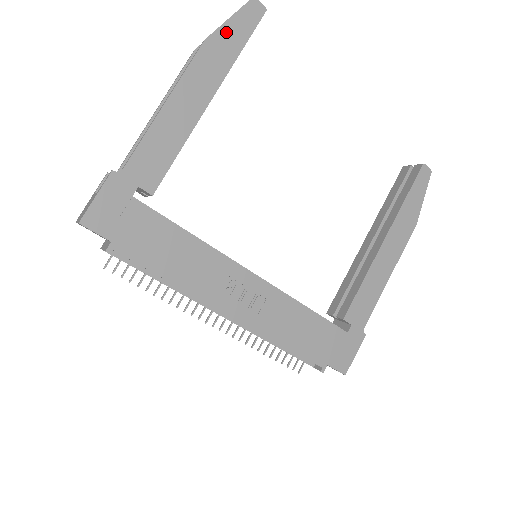
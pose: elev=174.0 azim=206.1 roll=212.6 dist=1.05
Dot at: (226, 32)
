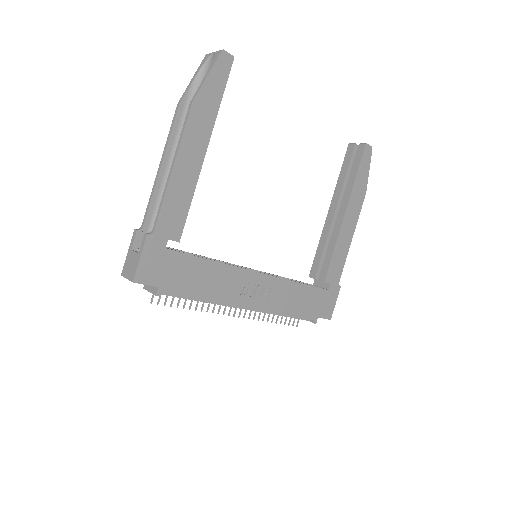
Dot at: (207, 89)
